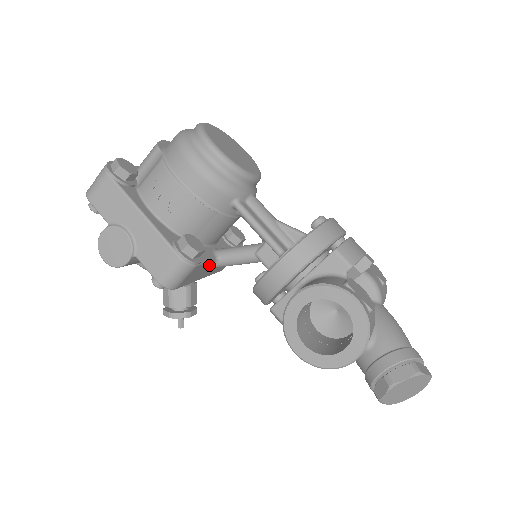
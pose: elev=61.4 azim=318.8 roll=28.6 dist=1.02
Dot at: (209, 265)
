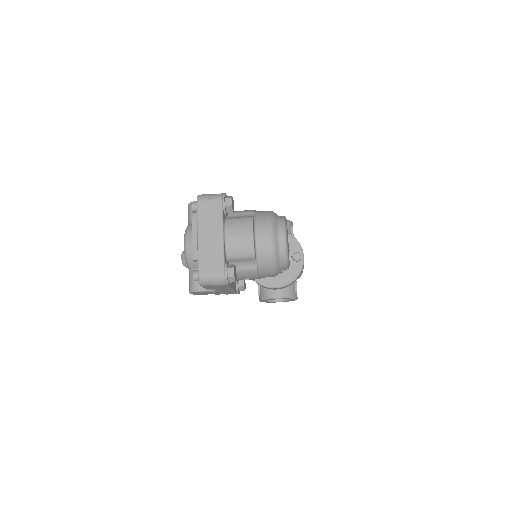
Dot at: occluded
